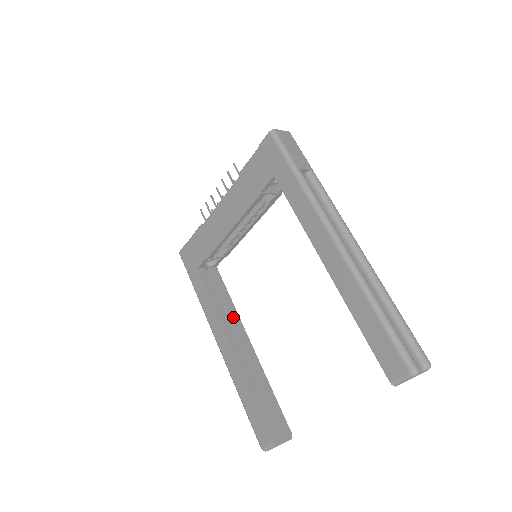
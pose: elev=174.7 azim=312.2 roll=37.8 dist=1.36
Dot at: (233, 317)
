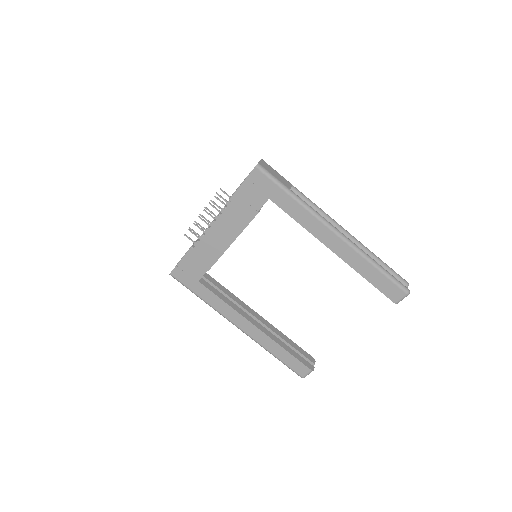
Dot at: (240, 304)
